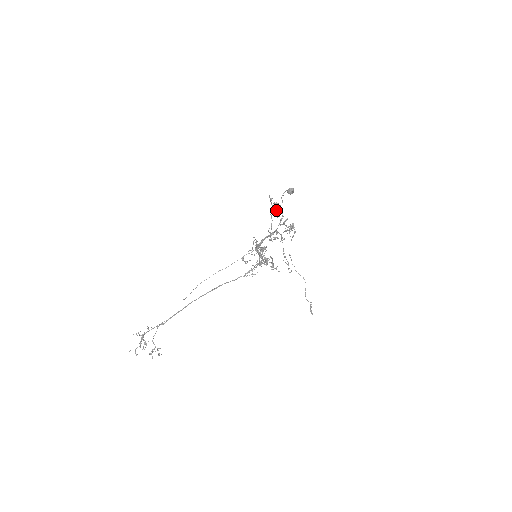
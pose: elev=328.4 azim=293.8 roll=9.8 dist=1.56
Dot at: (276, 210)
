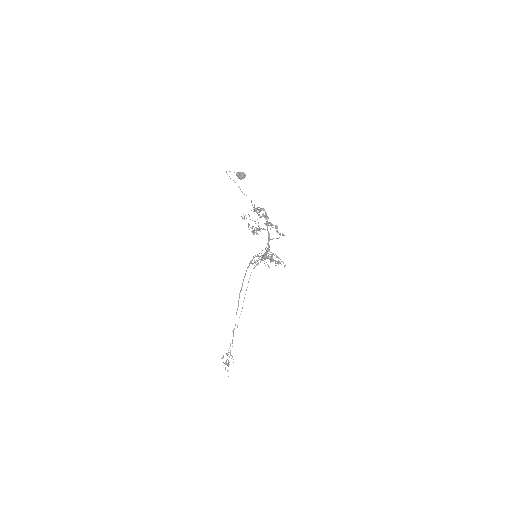
Dot at: occluded
